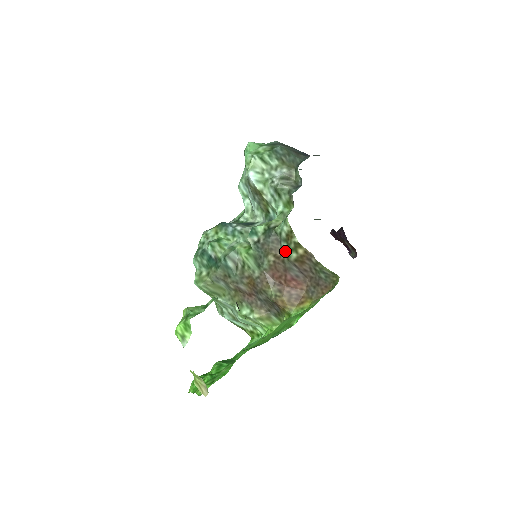
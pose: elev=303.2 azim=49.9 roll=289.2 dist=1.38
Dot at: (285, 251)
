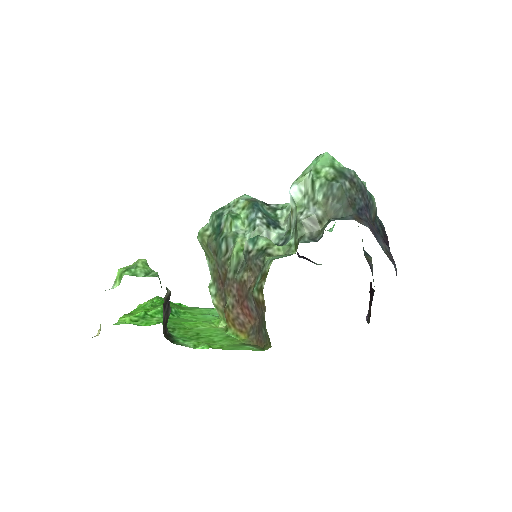
Dot at: (256, 282)
